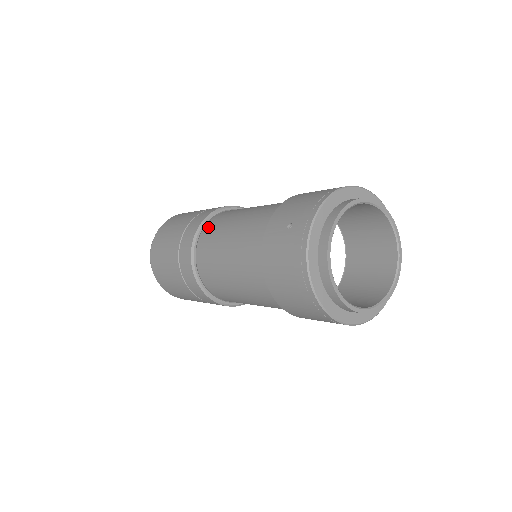
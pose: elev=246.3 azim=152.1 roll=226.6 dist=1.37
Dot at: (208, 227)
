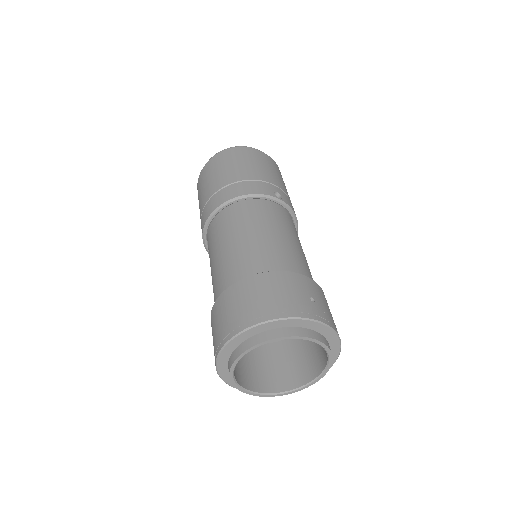
Dot at: (208, 234)
